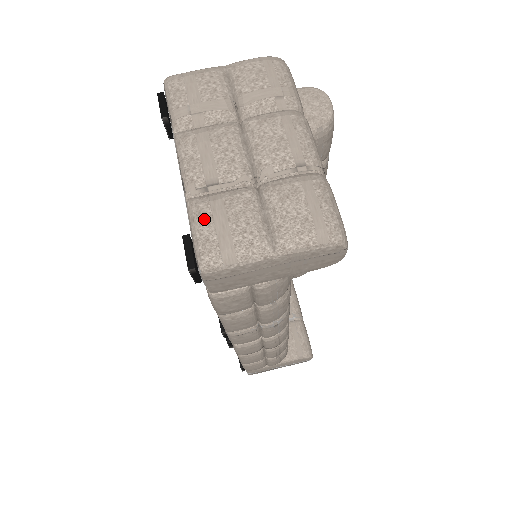
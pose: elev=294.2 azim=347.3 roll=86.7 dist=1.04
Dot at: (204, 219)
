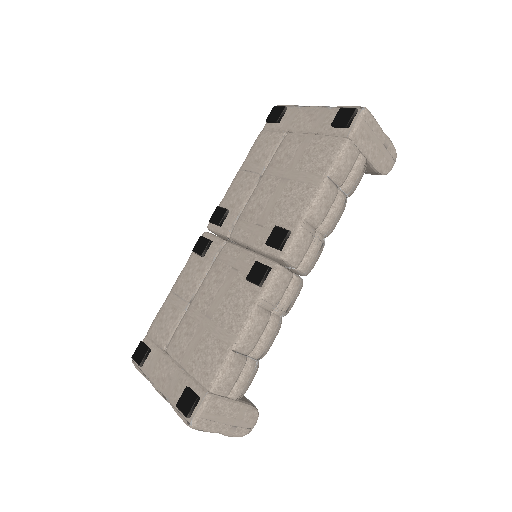
Dot at: occluded
